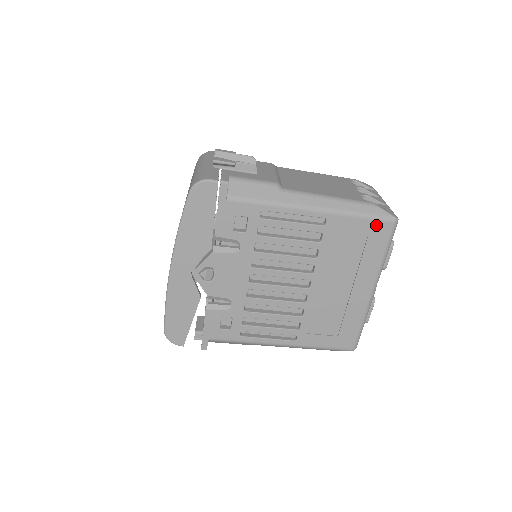
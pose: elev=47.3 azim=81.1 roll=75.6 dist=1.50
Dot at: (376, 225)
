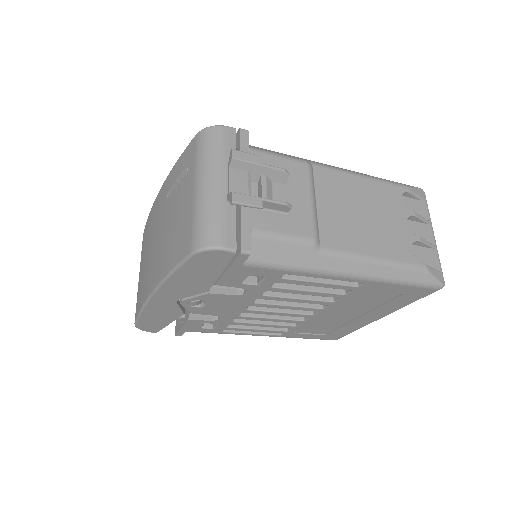
Dot at: (417, 290)
